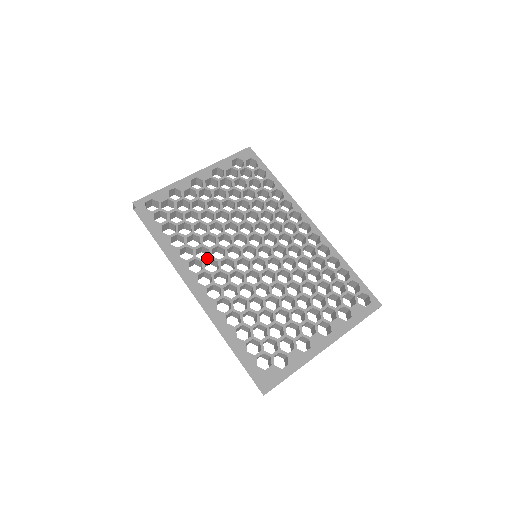
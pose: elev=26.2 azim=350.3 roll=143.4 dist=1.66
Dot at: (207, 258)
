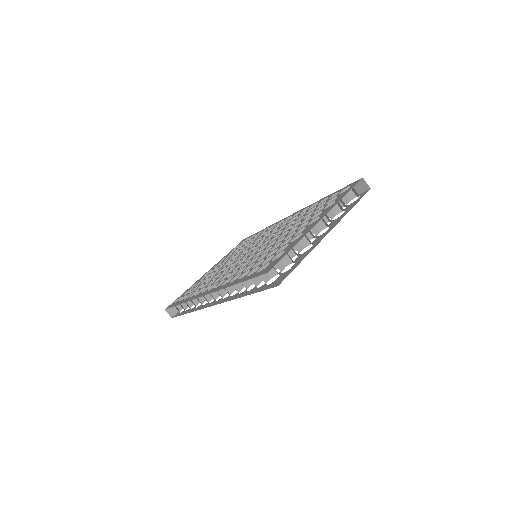
Dot at: (215, 281)
